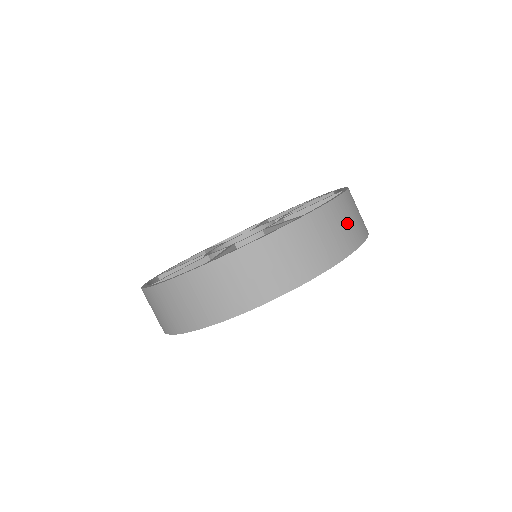
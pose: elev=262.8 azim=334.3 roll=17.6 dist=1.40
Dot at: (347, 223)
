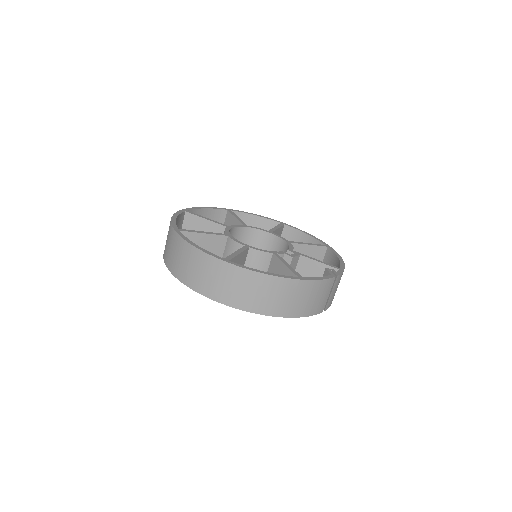
Dot at: (255, 293)
